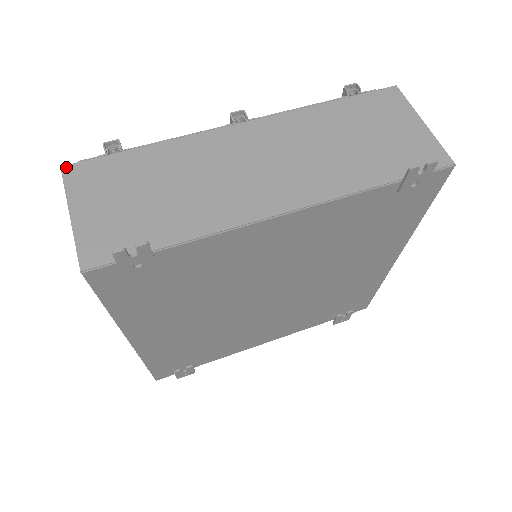
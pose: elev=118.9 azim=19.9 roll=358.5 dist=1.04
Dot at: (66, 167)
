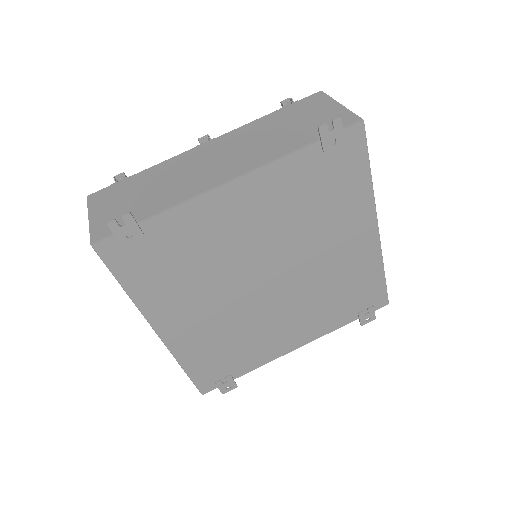
Dot at: (90, 195)
